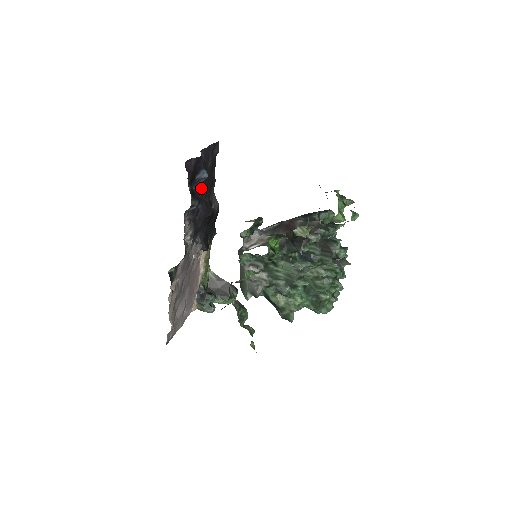
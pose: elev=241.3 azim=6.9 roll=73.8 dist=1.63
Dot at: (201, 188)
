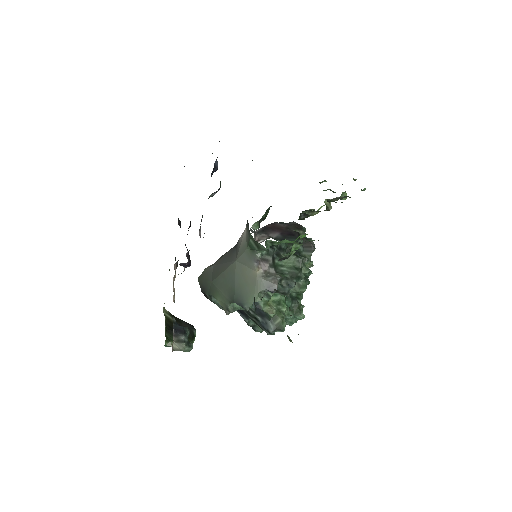
Dot at: occluded
